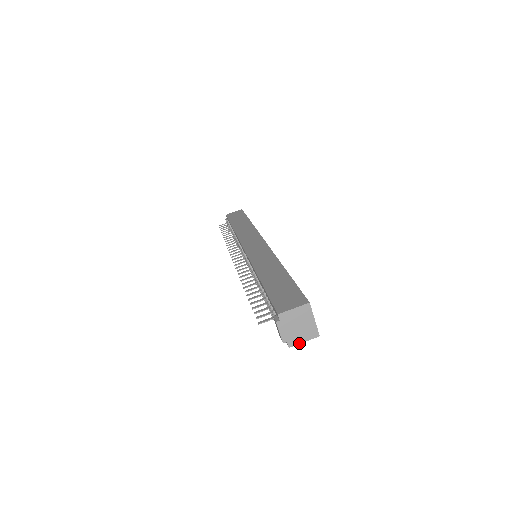
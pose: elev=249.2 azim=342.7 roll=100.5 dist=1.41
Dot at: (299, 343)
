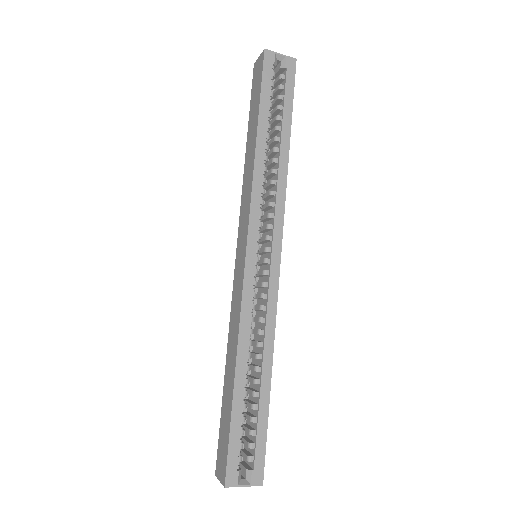
Dot at: occluded
